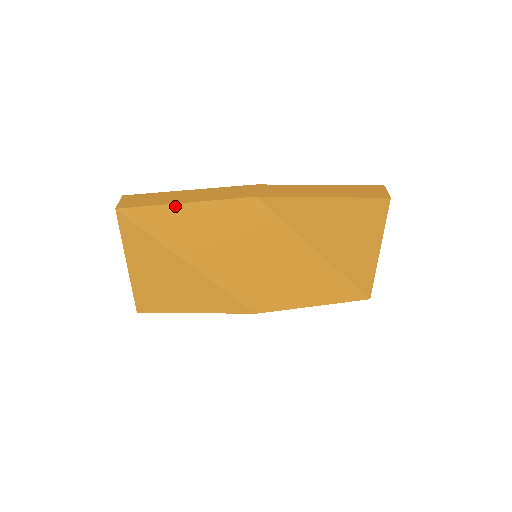
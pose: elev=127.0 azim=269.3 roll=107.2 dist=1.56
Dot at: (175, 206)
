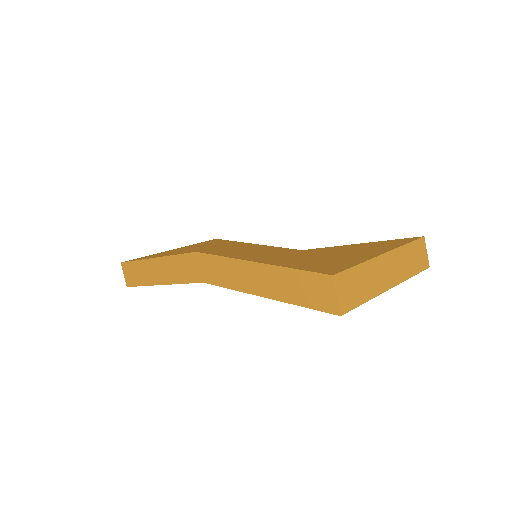
Dot at: occluded
